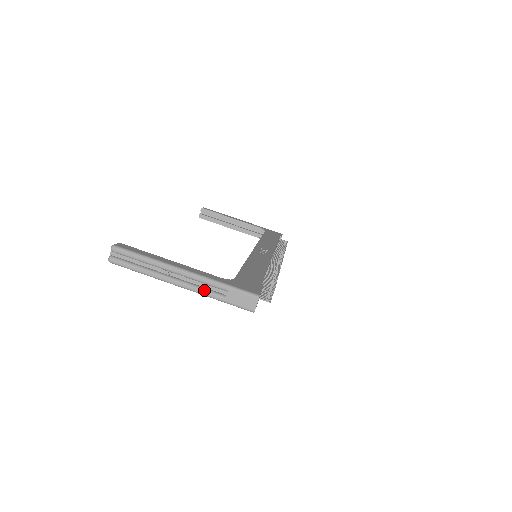
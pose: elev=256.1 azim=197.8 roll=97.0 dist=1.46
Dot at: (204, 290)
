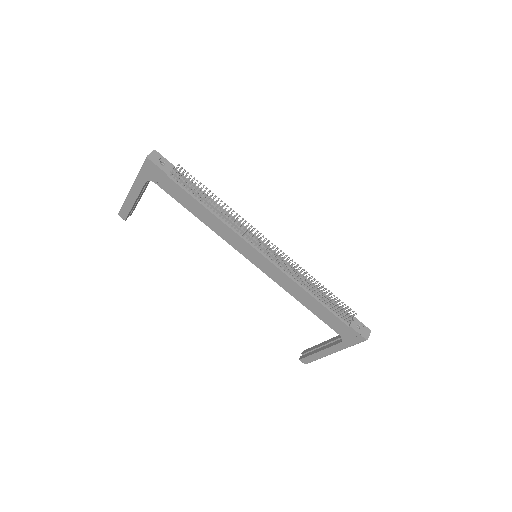
Dot at: occluded
